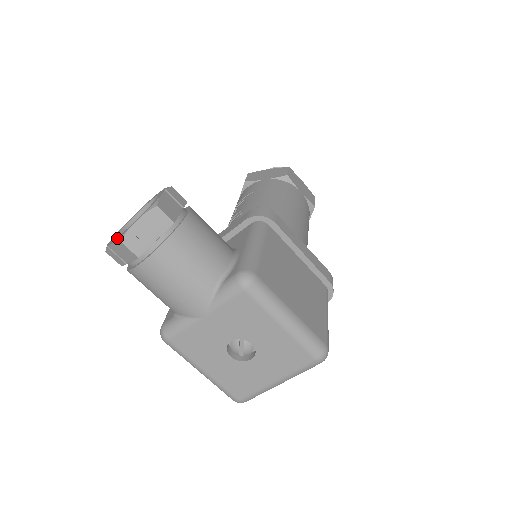
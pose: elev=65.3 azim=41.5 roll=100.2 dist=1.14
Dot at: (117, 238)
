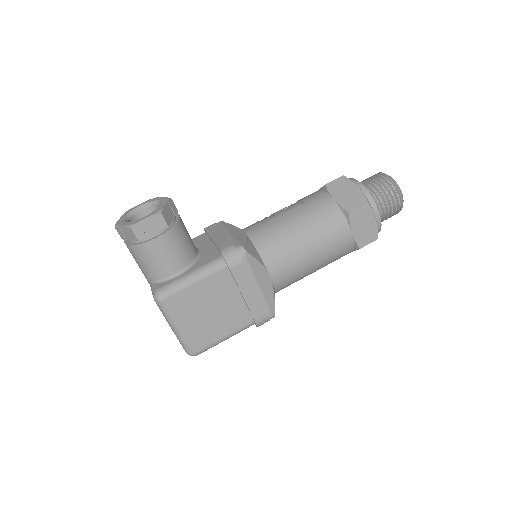
Dot at: (119, 220)
